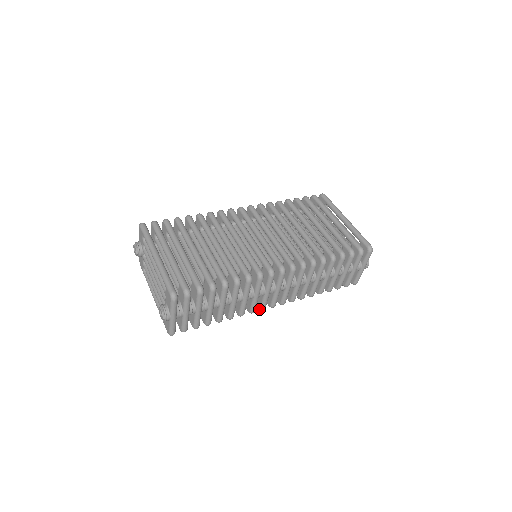
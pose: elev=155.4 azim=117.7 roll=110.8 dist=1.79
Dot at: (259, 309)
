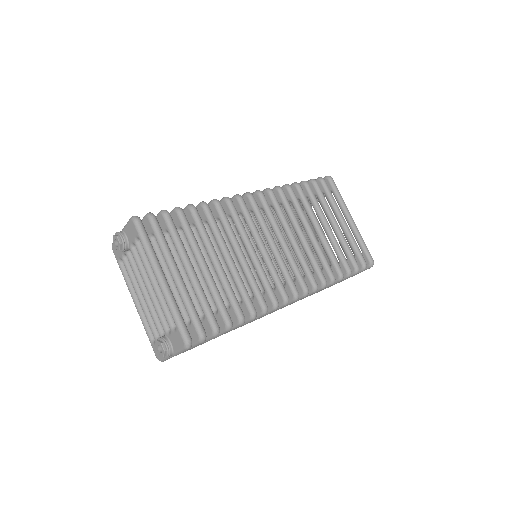
Dot at: occluded
